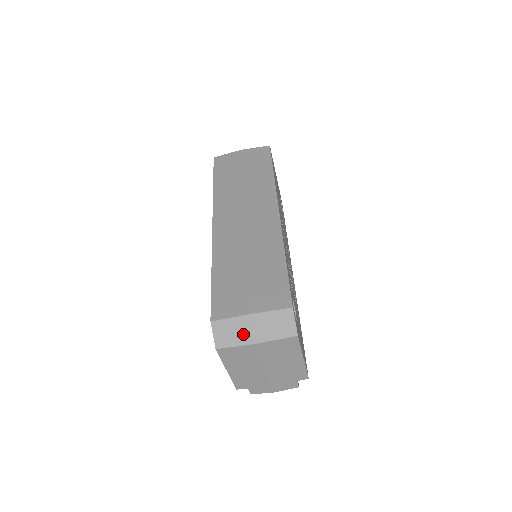
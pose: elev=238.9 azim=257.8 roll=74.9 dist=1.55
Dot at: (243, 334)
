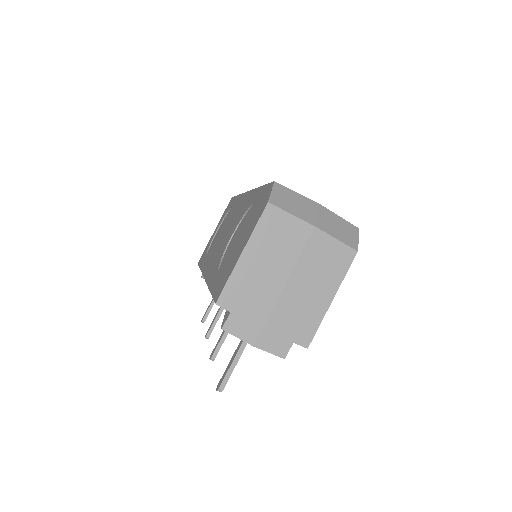
Dot at: (304, 211)
